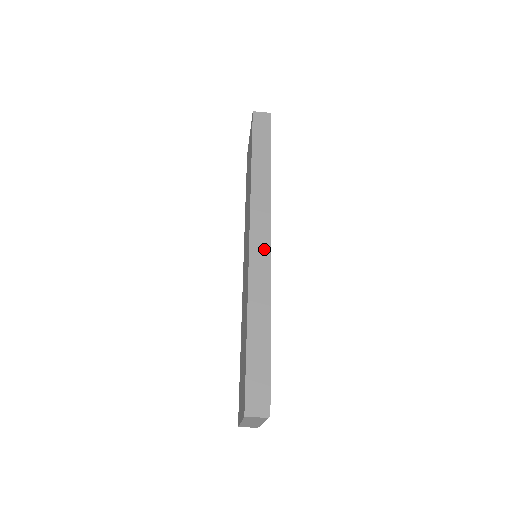
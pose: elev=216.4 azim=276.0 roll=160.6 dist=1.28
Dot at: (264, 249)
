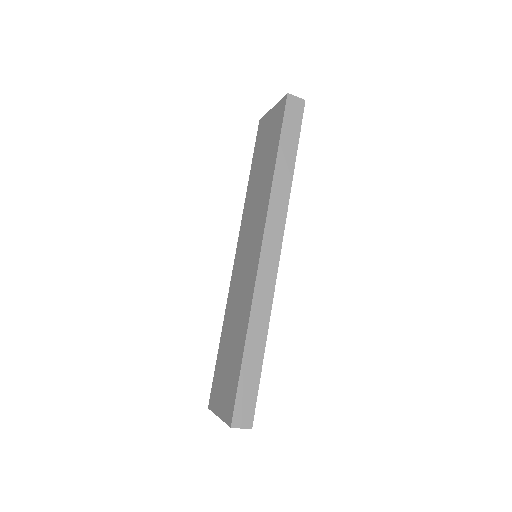
Dot at: (272, 265)
